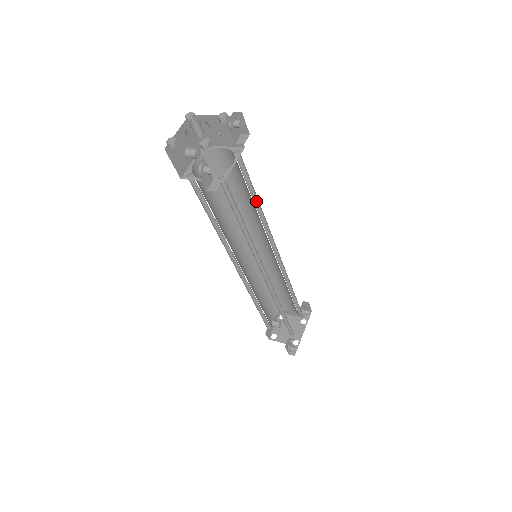
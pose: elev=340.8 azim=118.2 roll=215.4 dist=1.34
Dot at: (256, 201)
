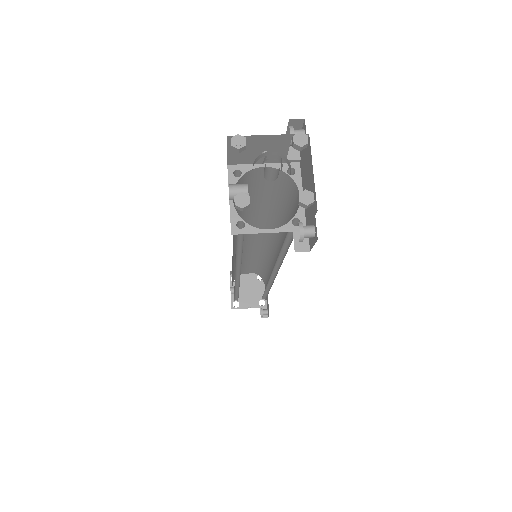
Dot at: occluded
